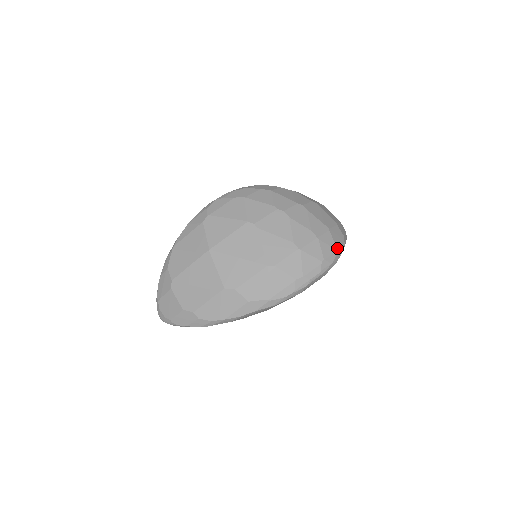
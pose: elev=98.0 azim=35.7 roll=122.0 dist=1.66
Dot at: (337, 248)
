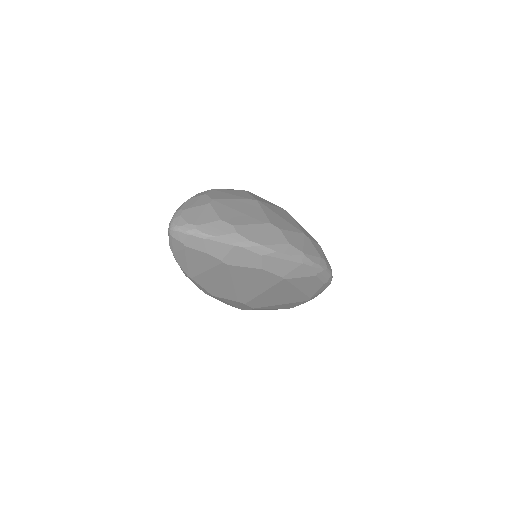
Dot at: occluded
